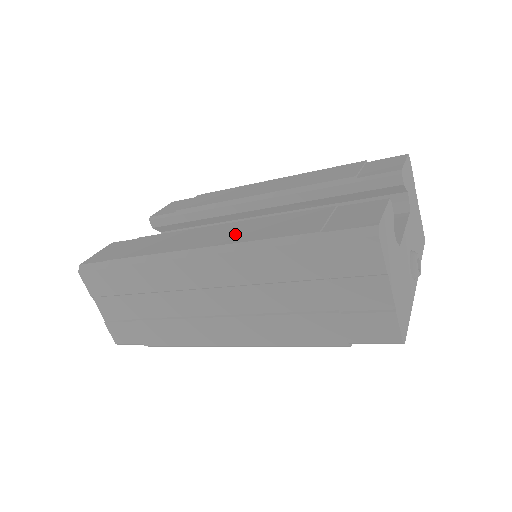
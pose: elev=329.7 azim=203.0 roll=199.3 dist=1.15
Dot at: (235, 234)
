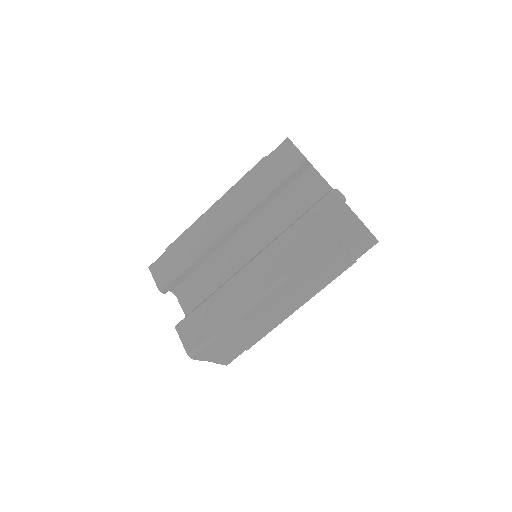
Dot at: (275, 266)
